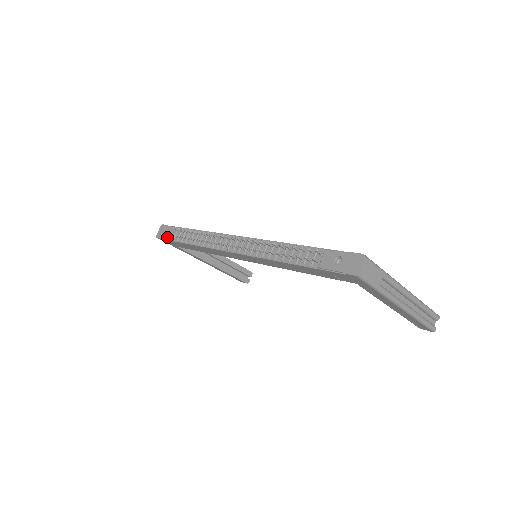
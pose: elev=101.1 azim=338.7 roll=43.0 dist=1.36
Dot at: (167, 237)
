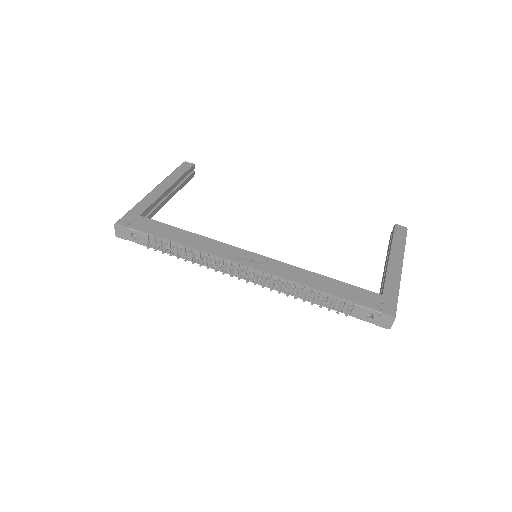
Dot at: (136, 242)
